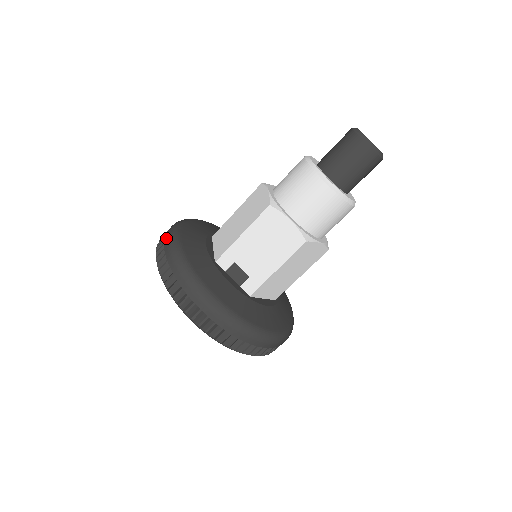
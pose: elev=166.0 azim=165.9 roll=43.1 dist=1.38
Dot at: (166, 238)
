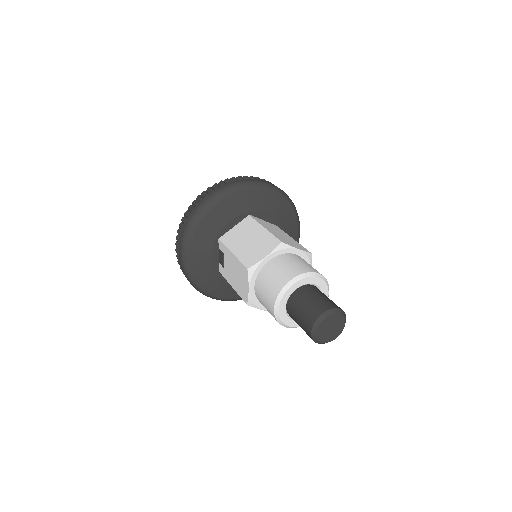
Dot at: (211, 194)
